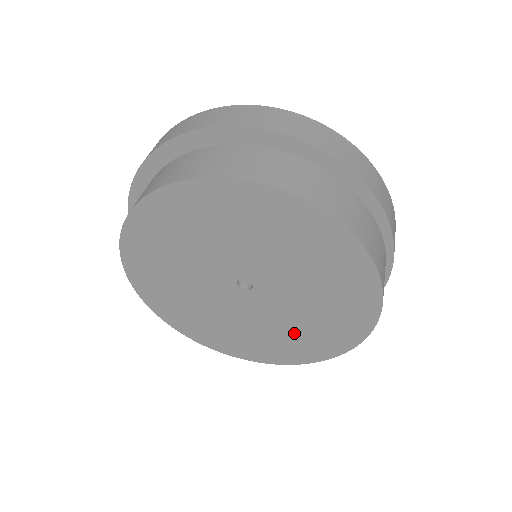
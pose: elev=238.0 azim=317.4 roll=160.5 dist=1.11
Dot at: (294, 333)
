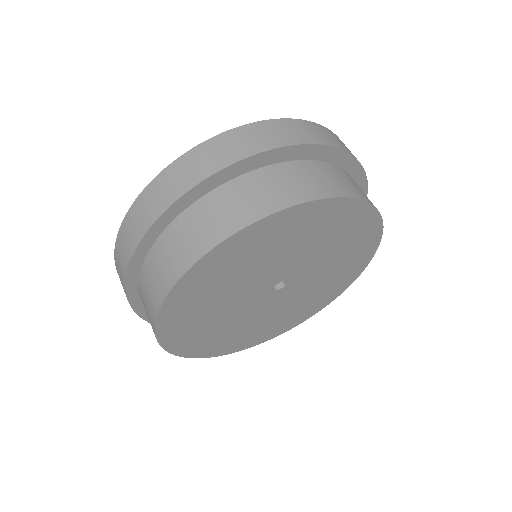
Dot at: (278, 319)
